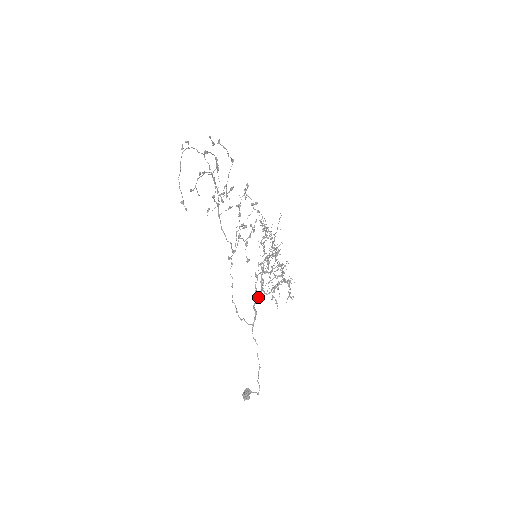
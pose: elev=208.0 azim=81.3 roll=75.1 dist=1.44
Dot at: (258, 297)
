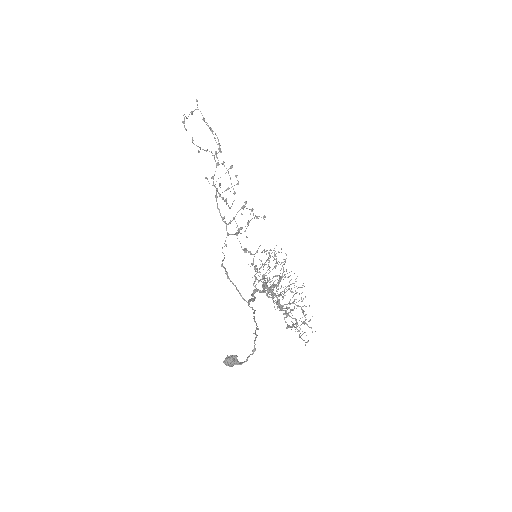
Dot at: (258, 289)
